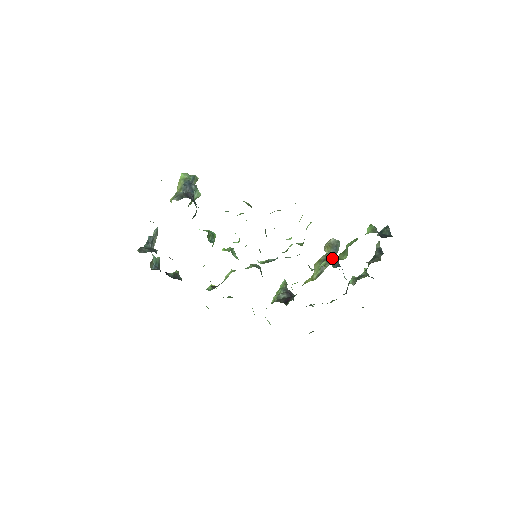
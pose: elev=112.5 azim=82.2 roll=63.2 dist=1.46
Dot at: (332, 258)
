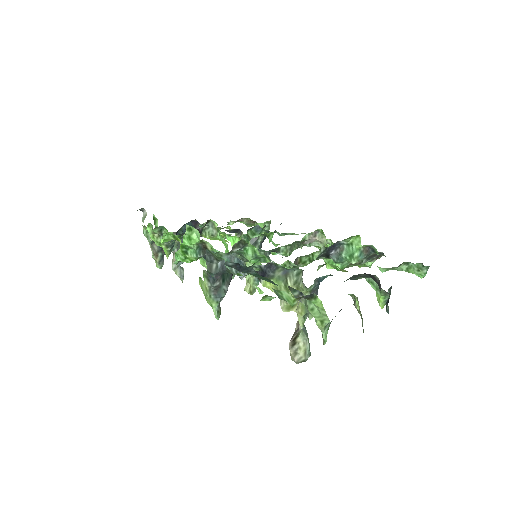
Dot at: occluded
